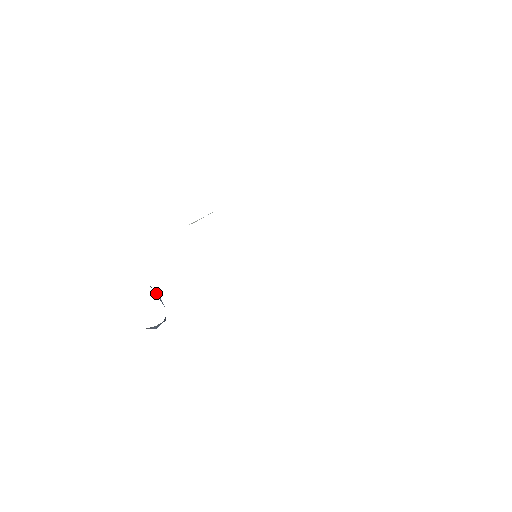
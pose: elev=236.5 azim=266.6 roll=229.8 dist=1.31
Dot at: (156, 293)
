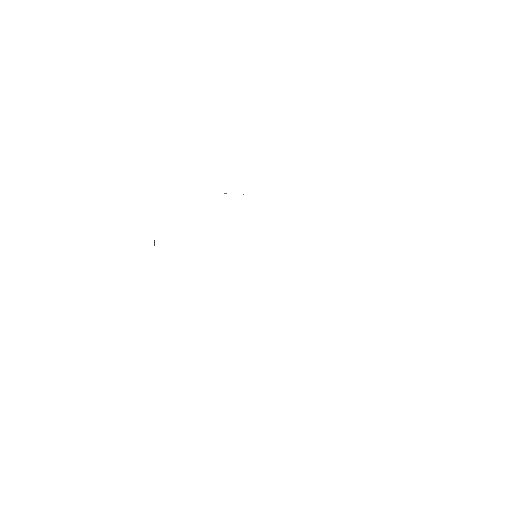
Dot at: occluded
